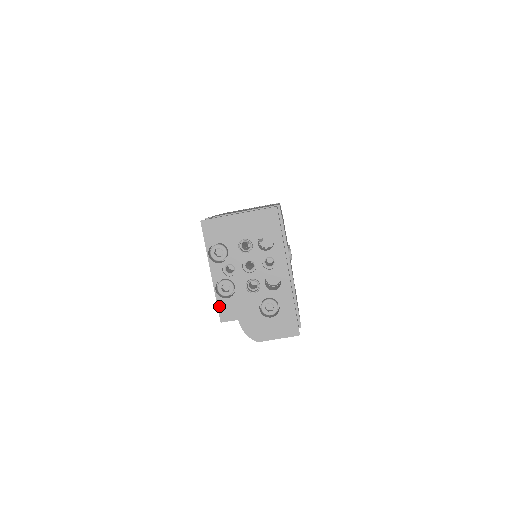
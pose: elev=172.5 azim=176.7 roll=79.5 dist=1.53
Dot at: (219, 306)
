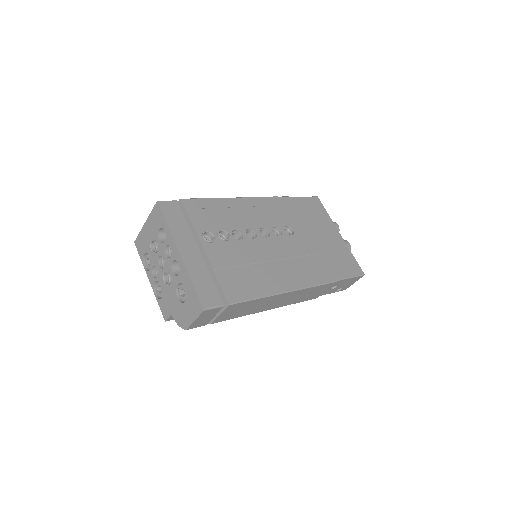
Dot at: (160, 307)
